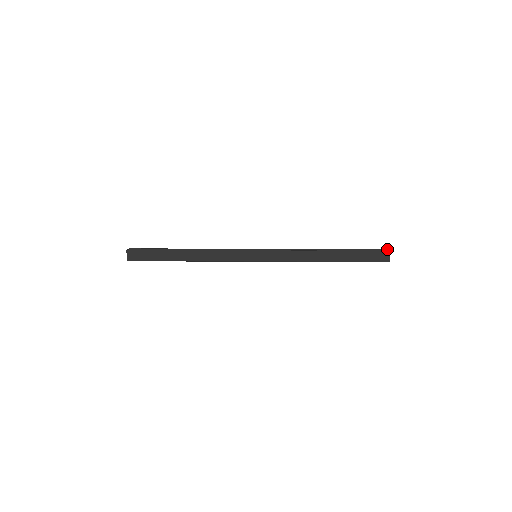
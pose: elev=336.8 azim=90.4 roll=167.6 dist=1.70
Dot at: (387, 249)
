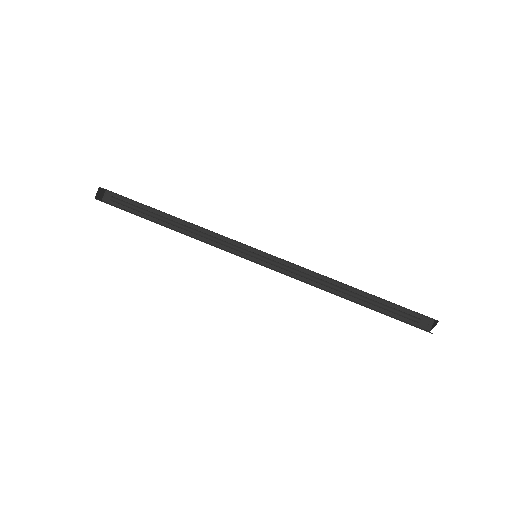
Dot at: (438, 321)
